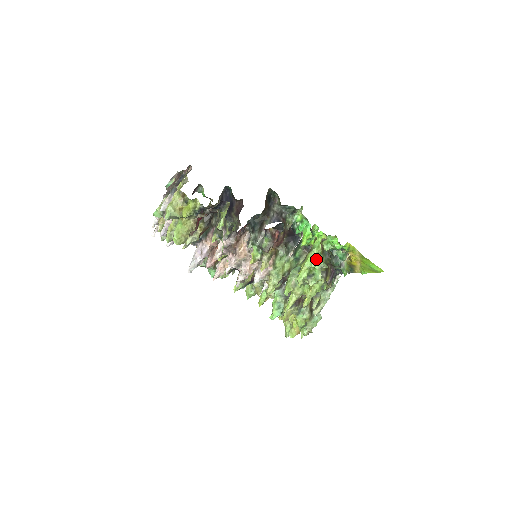
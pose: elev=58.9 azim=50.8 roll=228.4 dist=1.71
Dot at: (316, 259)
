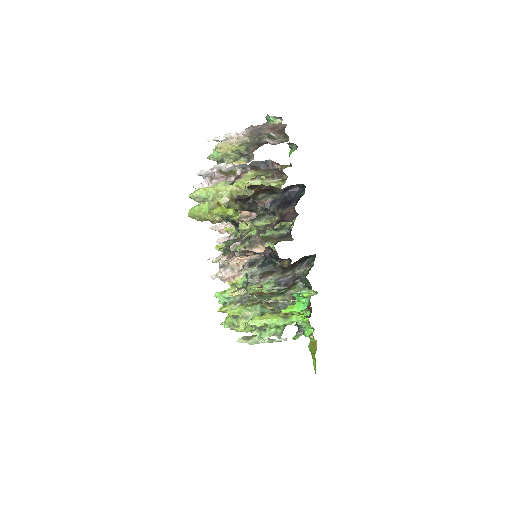
Dot at: (280, 326)
